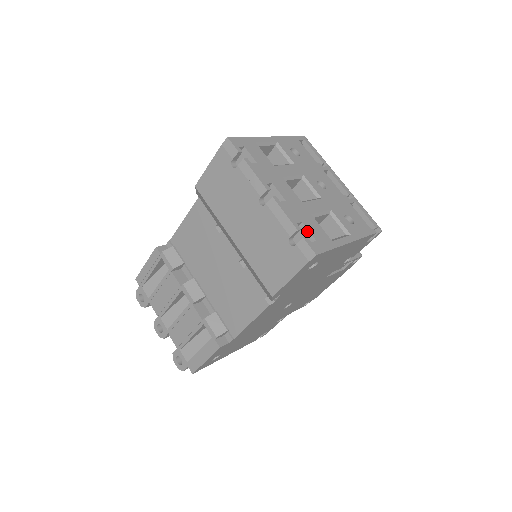
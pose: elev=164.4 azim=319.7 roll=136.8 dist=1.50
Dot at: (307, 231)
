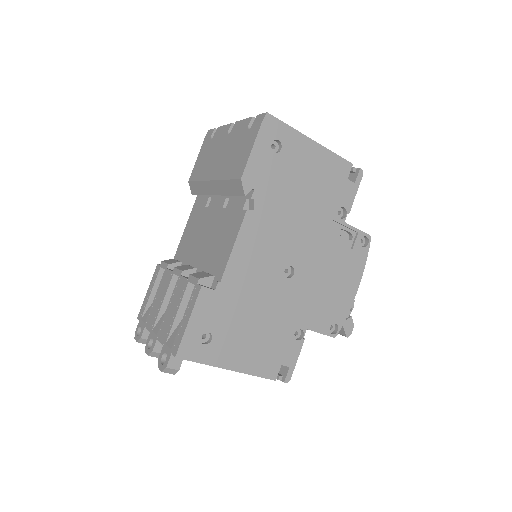
Dot at: occluded
